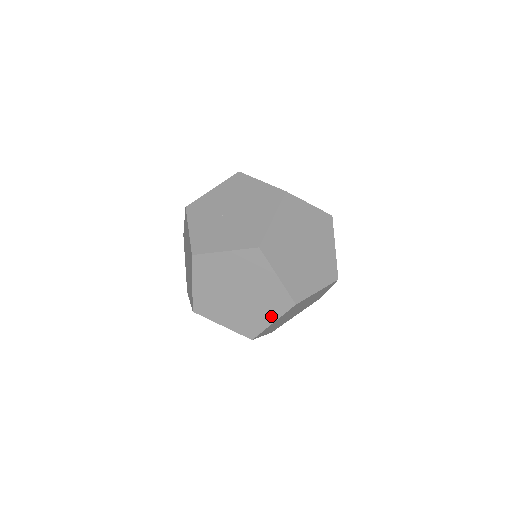
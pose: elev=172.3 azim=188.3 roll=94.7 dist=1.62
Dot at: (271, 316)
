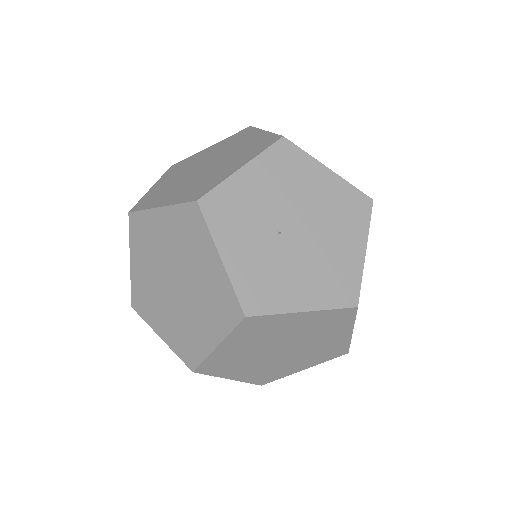
Dot at: (307, 365)
